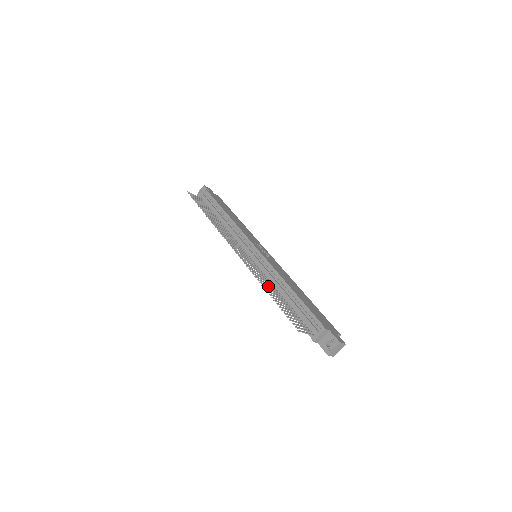
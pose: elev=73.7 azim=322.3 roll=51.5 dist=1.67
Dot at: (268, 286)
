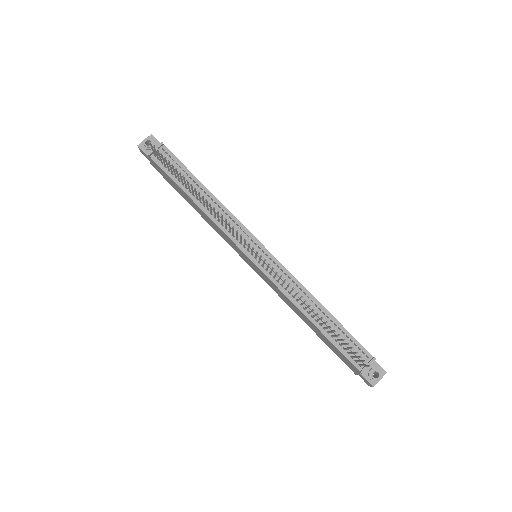
Dot at: (303, 303)
